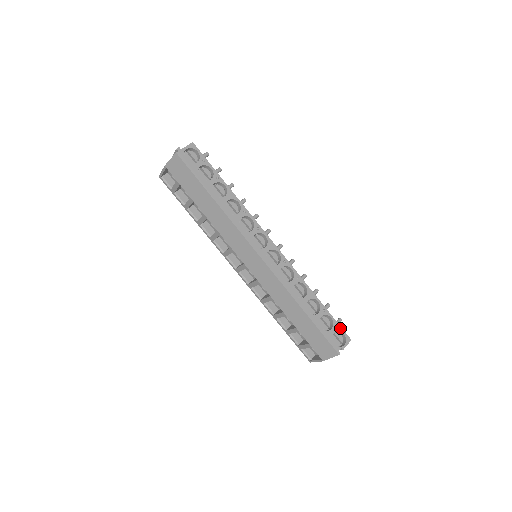
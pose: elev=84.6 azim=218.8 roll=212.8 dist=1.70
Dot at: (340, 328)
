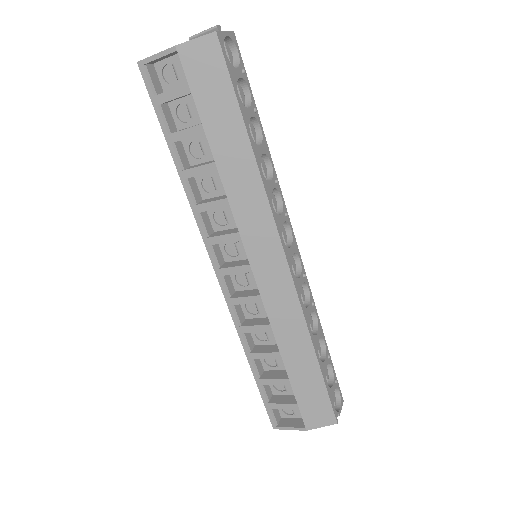
Dot at: (337, 384)
